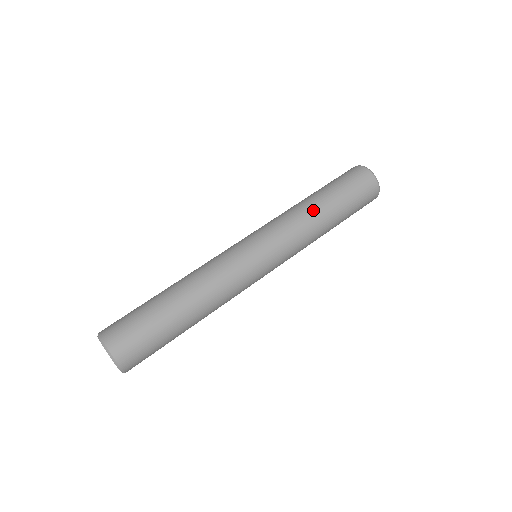
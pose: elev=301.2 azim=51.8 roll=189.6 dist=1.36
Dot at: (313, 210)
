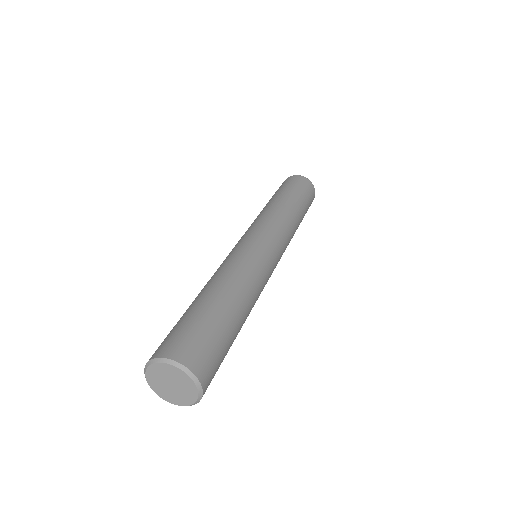
Dot at: (272, 204)
